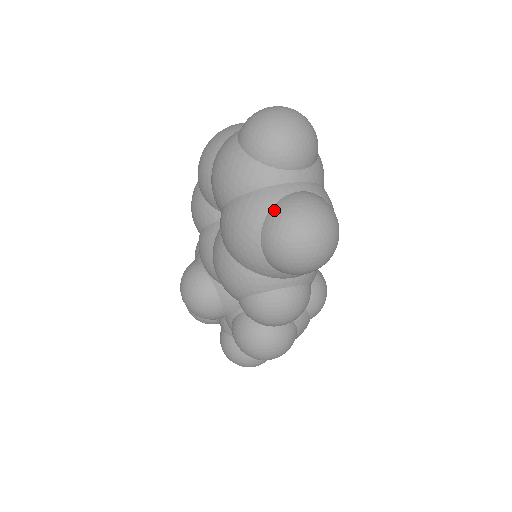
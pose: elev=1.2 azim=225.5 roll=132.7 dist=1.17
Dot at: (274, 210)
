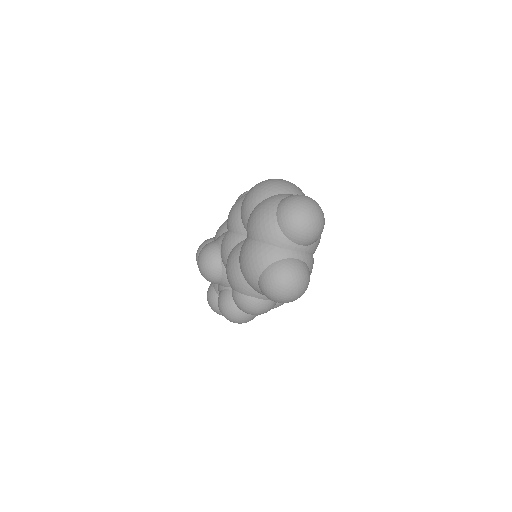
Dot at: (276, 264)
